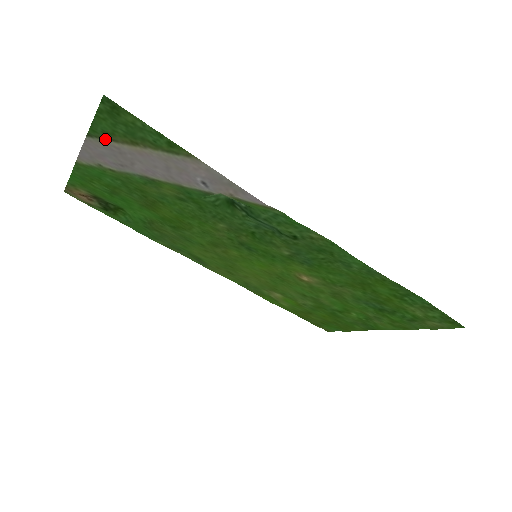
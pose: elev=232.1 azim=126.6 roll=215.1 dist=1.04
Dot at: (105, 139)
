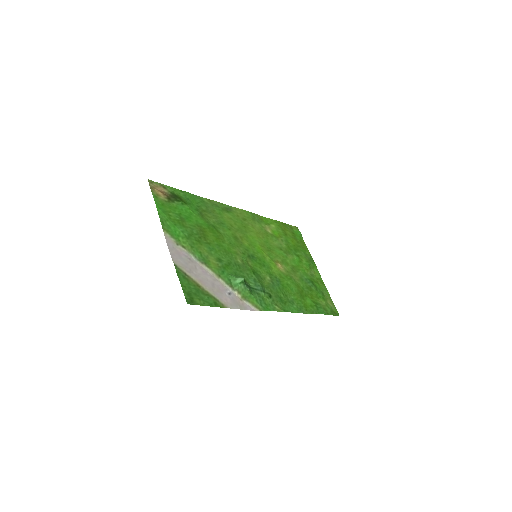
Dot at: (183, 272)
